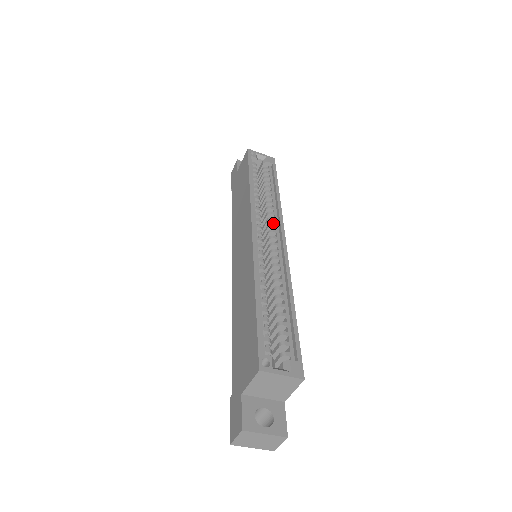
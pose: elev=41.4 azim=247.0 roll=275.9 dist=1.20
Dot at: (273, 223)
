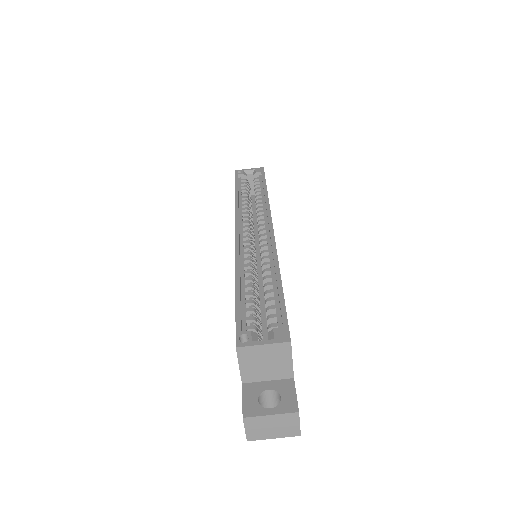
Dot at: occluded
